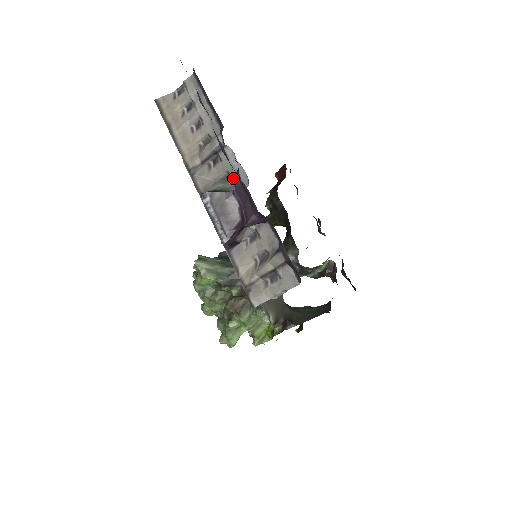
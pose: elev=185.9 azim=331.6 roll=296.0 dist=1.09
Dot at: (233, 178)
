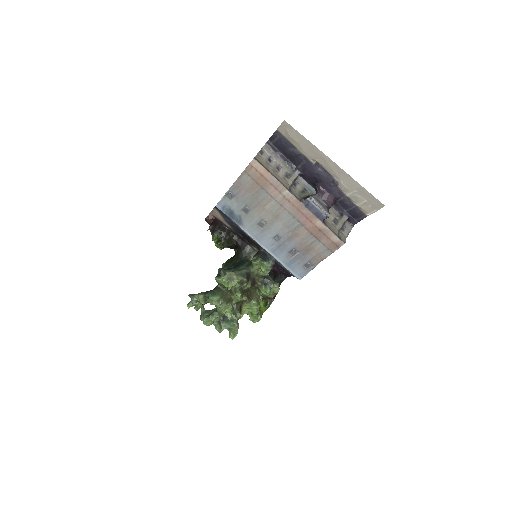
Dot at: (307, 190)
